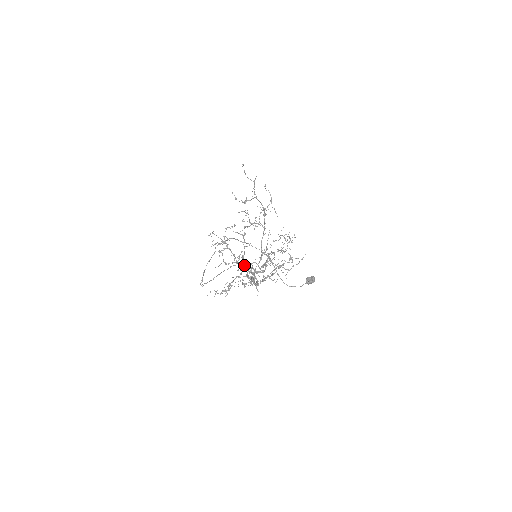
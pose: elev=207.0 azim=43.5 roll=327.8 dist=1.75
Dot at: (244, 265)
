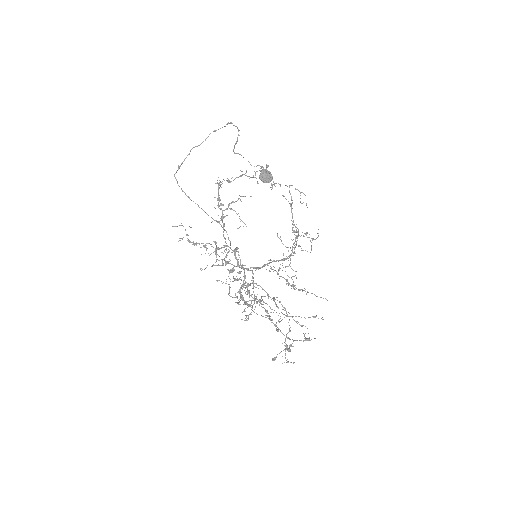
Dot at: occluded
